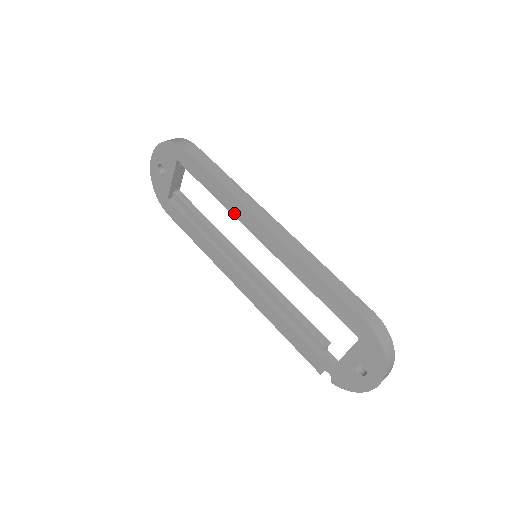
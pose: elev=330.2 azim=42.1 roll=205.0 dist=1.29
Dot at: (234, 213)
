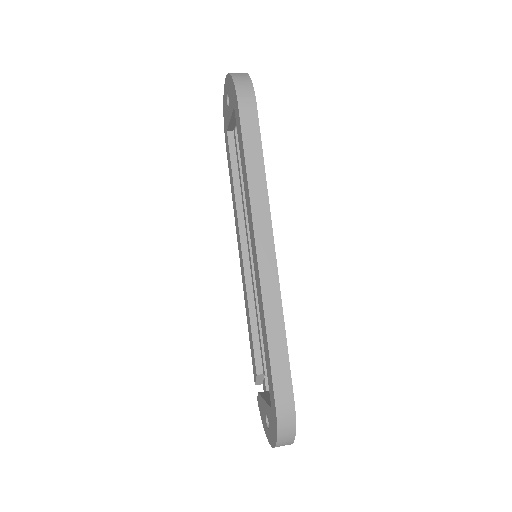
Dot at: (247, 209)
